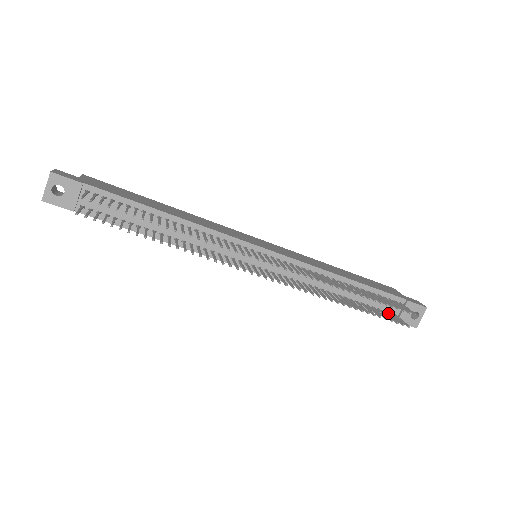
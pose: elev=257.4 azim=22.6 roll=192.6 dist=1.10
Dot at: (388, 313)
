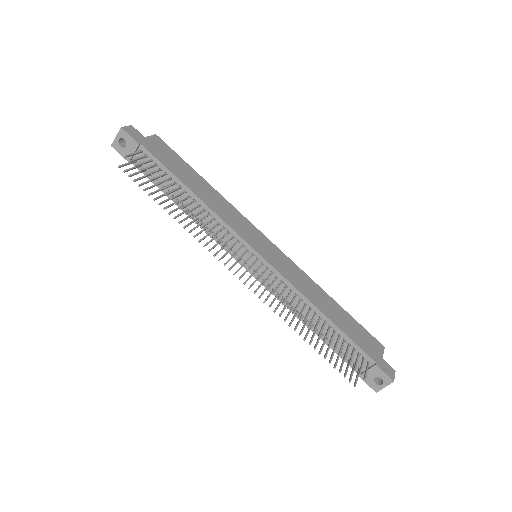
Dot at: (353, 364)
